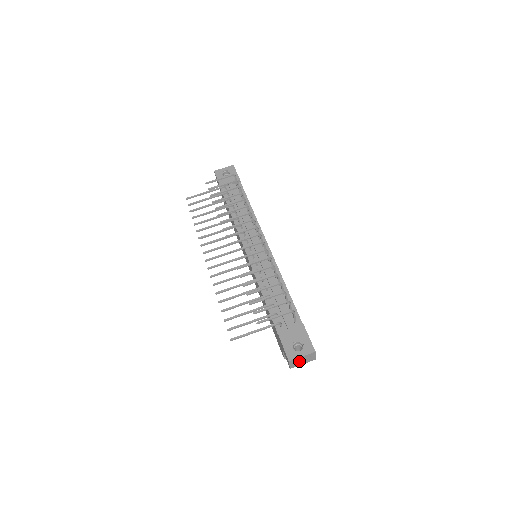
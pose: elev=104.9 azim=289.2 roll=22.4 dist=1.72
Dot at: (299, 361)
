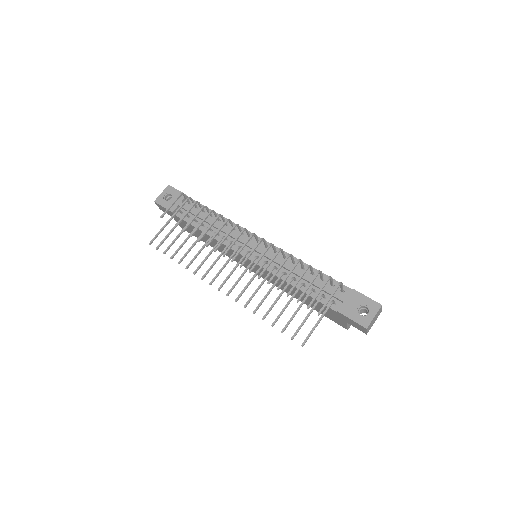
Dot at: (372, 323)
